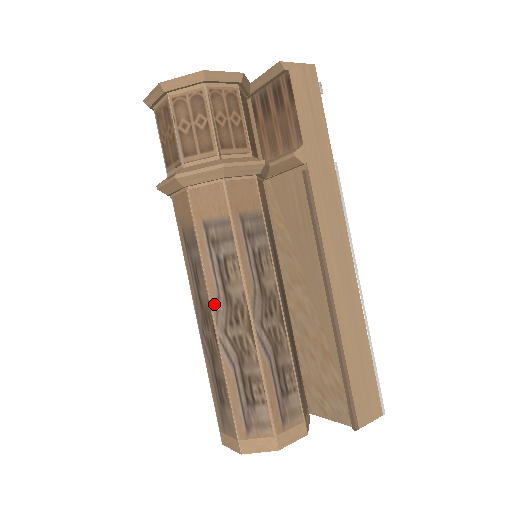
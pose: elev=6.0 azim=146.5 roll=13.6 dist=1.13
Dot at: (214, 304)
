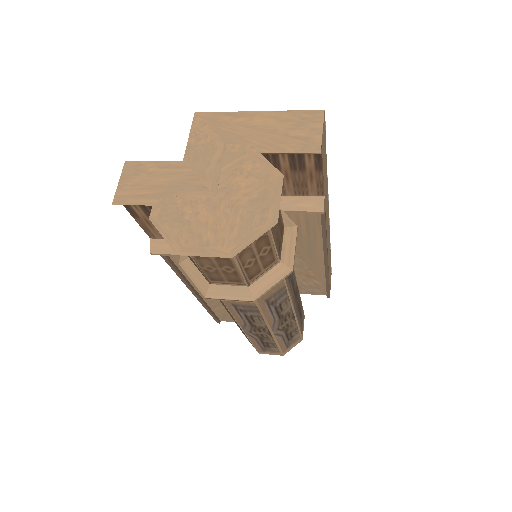
Dot at: (272, 326)
